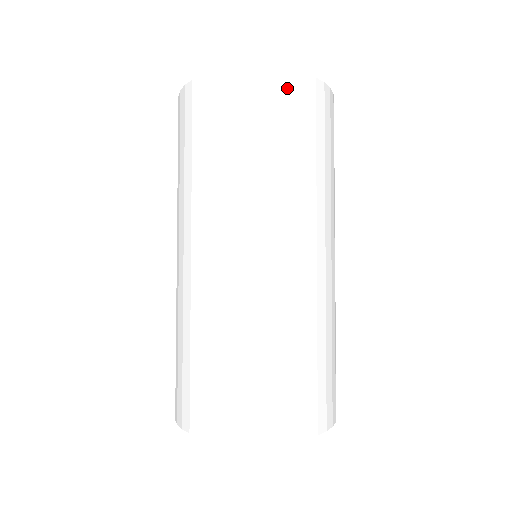
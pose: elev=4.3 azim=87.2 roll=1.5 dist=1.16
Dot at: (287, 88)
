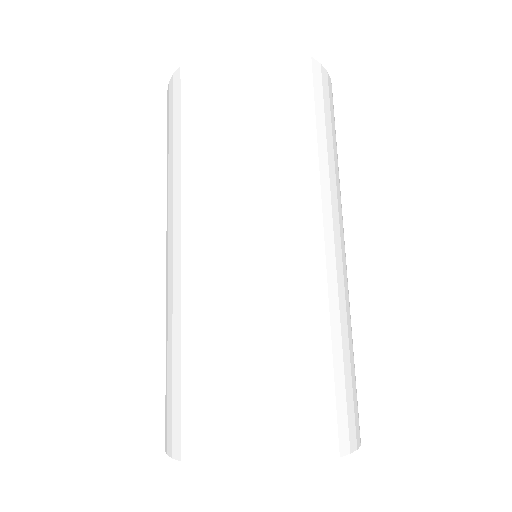
Dot at: (281, 63)
